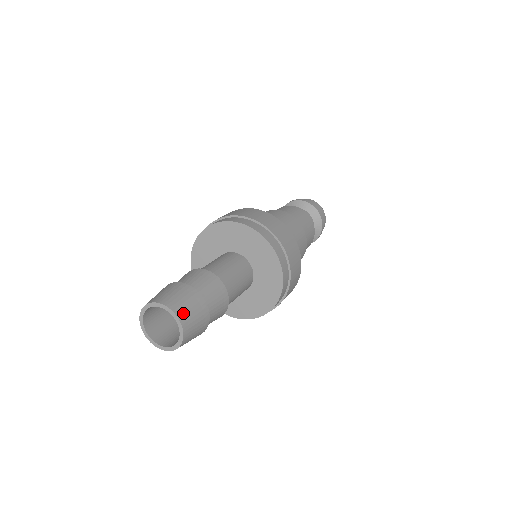
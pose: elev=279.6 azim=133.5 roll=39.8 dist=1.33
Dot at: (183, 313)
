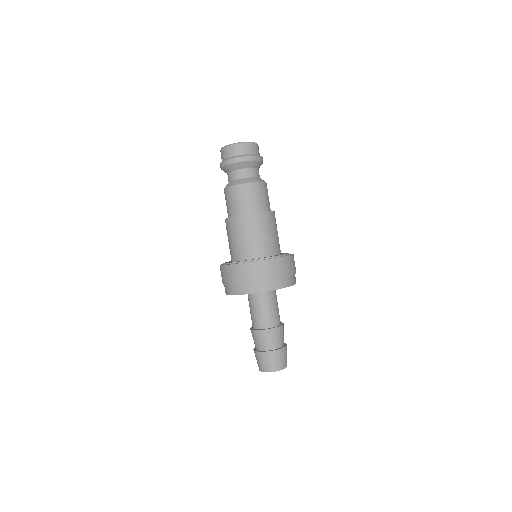
Dot at: (276, 367)
